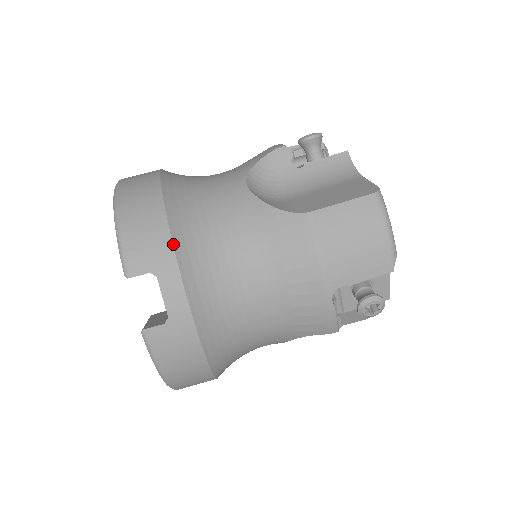
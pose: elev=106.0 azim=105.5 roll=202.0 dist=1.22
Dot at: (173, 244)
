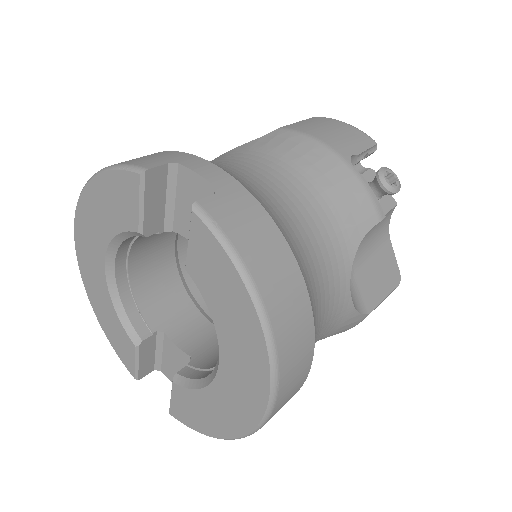
Dot at: (177, 151)
